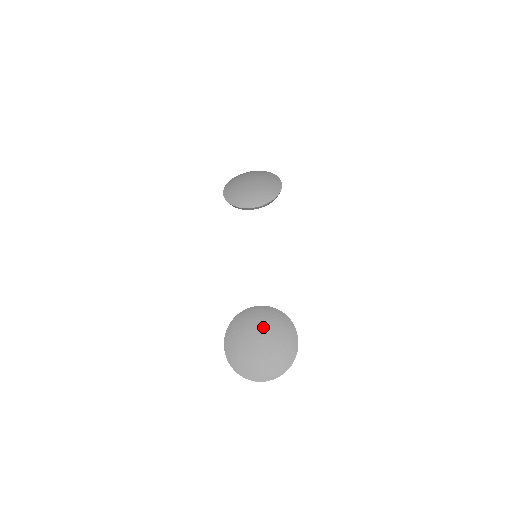
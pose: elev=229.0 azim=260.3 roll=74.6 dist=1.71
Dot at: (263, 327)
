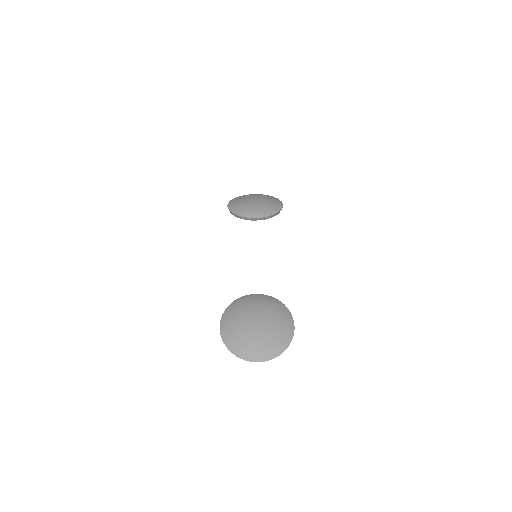
Dot at: (261, 310)
